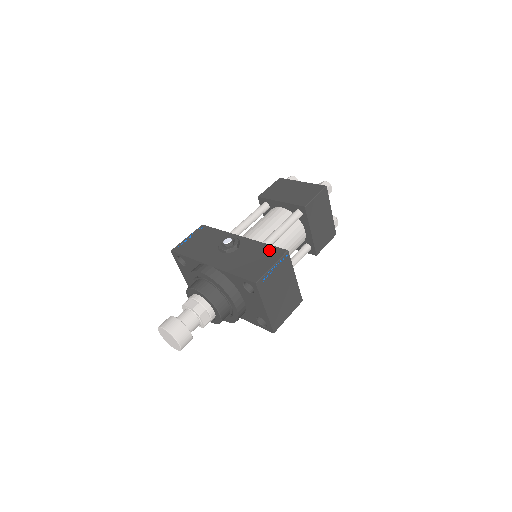
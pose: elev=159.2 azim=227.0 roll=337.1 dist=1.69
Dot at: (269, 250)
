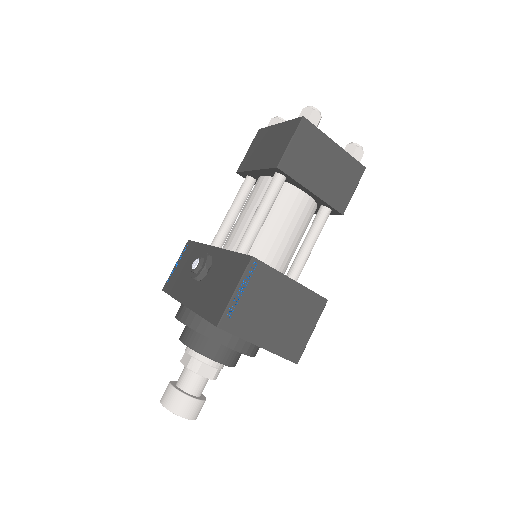
Dot at: (235, 262)
